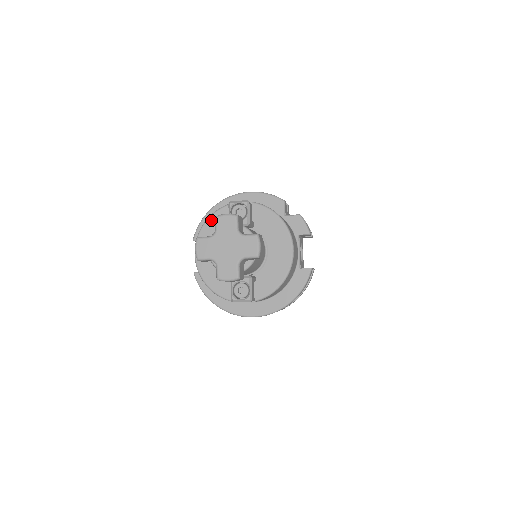
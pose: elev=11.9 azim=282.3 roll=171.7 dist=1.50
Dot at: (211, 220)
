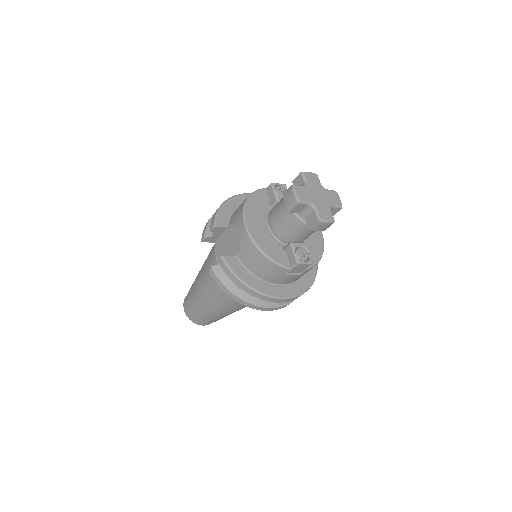
Dot at: (253, 198)
